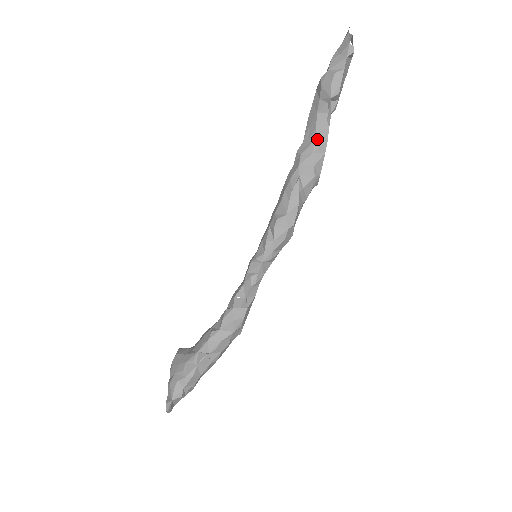
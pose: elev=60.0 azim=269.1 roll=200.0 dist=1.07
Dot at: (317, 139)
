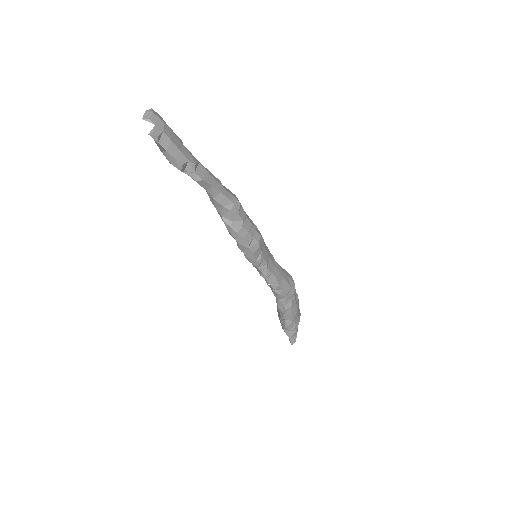
Dot at: (207, 189)
